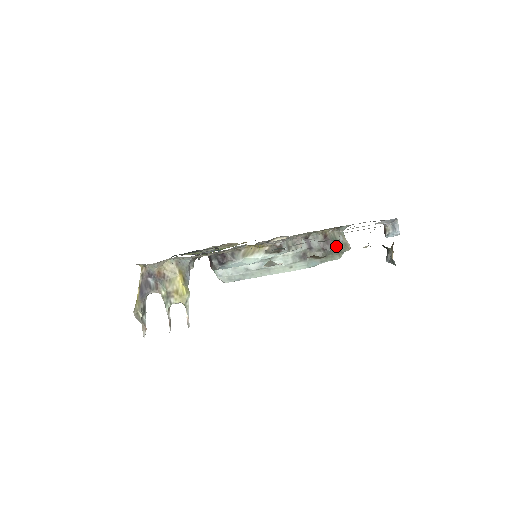
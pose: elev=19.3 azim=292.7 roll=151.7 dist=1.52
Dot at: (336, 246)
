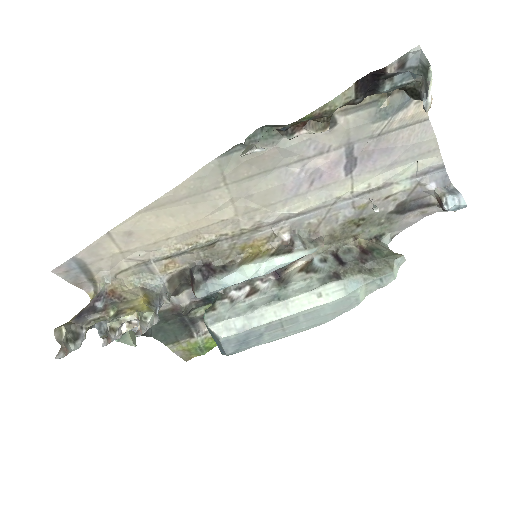
Dot at: (380, 255)
